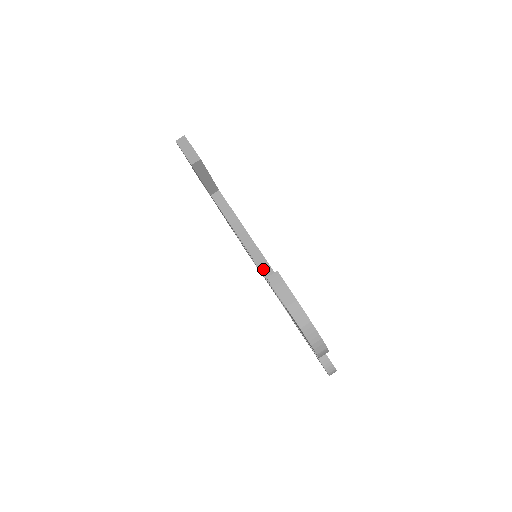
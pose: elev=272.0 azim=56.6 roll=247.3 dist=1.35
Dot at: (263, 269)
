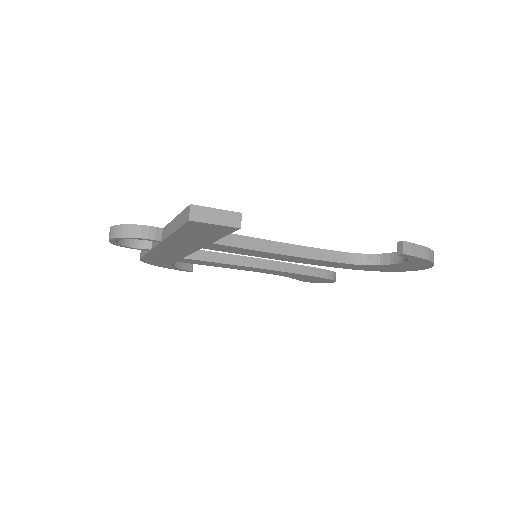
Dot at: (316, 256)
